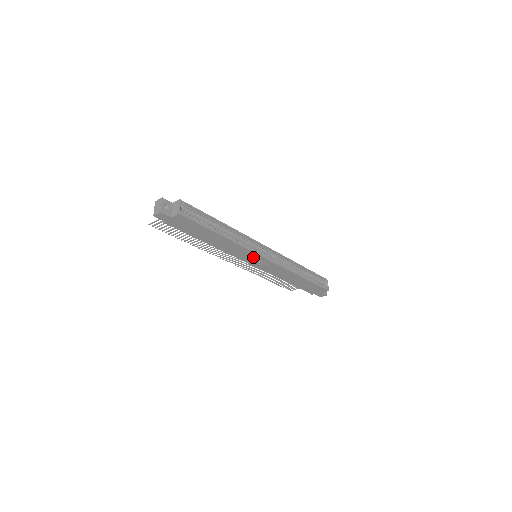
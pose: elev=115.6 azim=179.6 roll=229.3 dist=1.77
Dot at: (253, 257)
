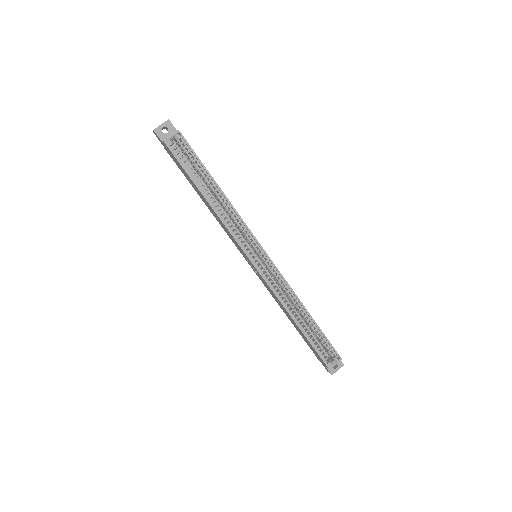
Dot at: (242, 251)
